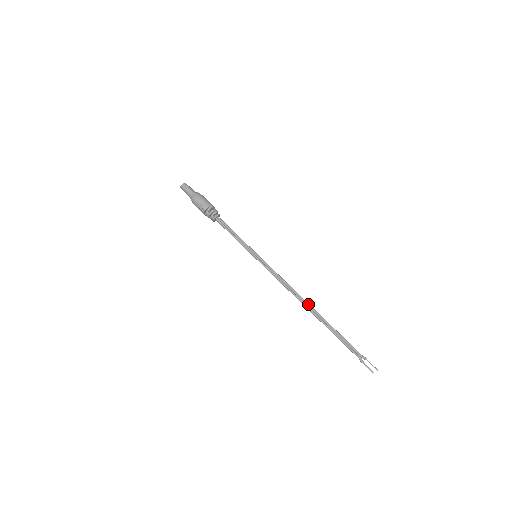
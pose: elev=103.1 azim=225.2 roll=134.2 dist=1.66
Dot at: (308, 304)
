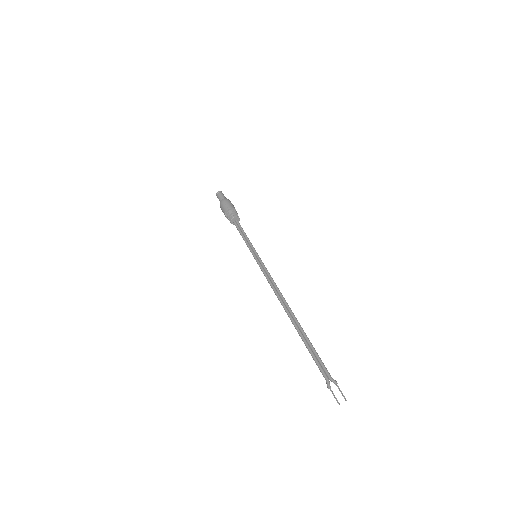
Dot at: (290, 308)
